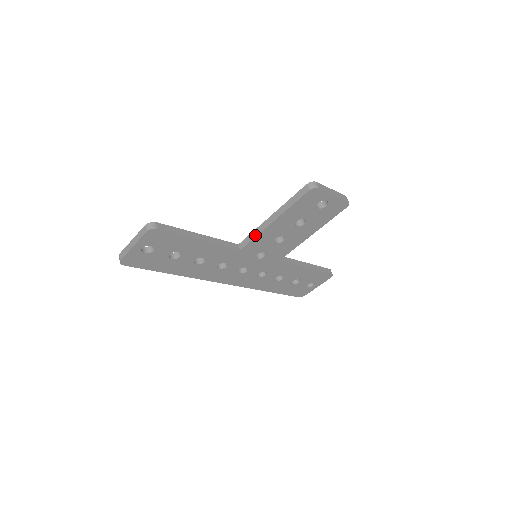
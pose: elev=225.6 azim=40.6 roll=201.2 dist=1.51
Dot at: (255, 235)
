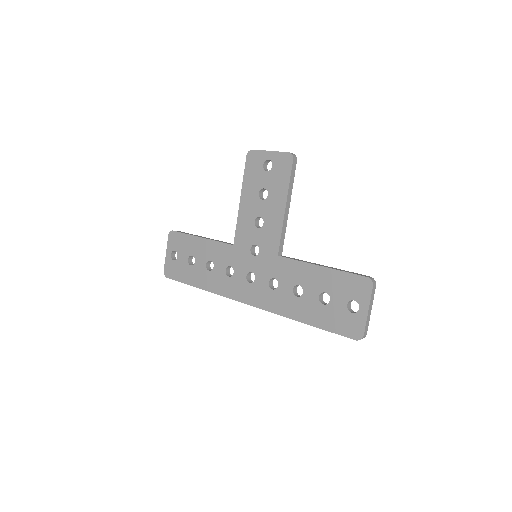
Dot at: (237, 223)
